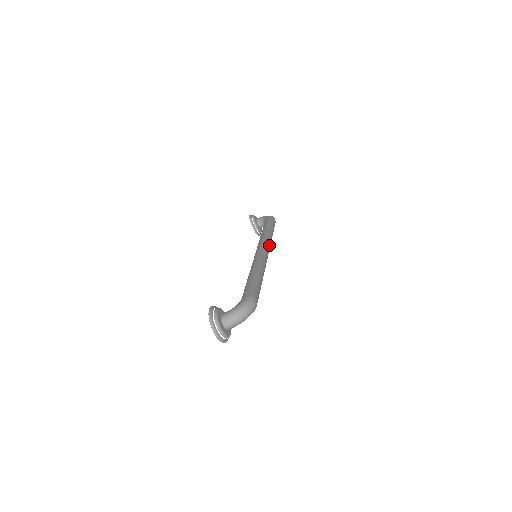
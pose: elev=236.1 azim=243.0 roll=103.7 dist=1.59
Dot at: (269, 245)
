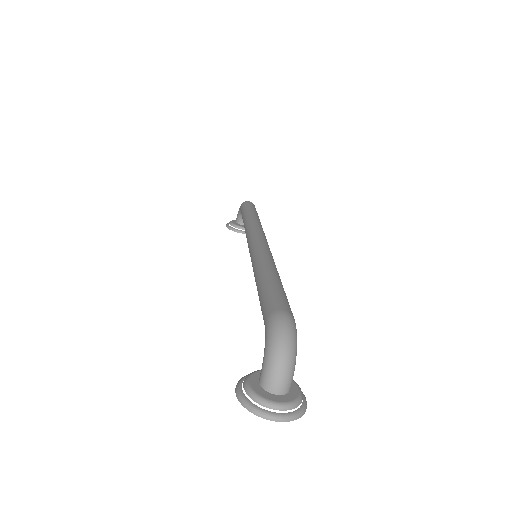
Dot at: (258, 230)
